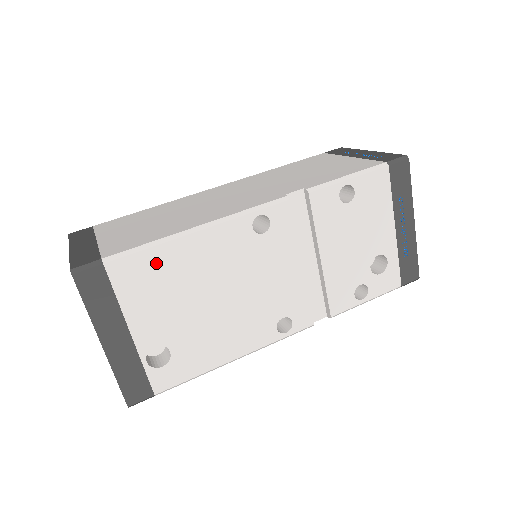
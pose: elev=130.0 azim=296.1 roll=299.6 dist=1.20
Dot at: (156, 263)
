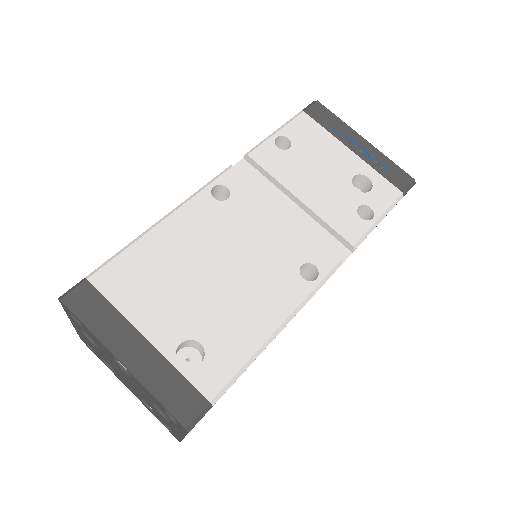
Dot at: (138, 260)
